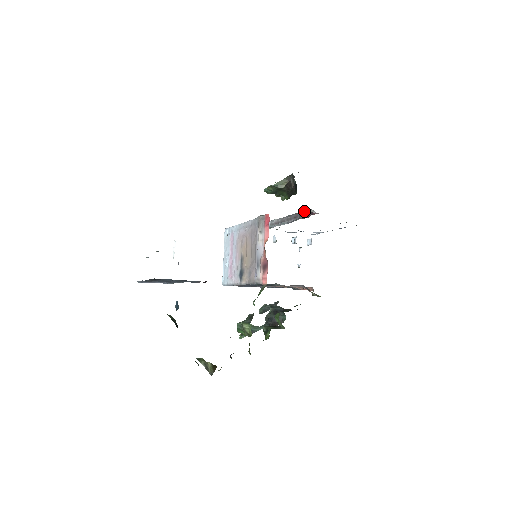
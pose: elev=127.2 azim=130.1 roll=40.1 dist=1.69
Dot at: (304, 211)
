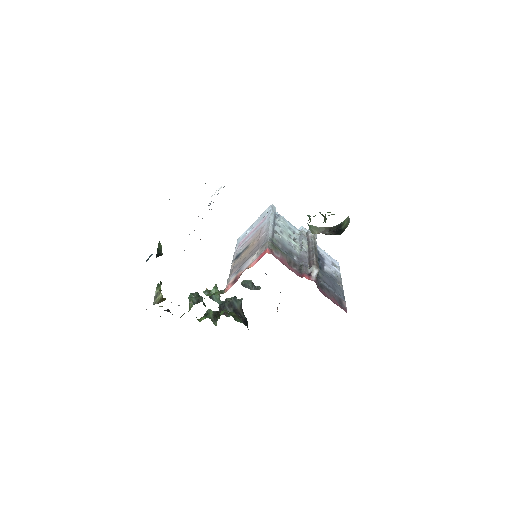
Dot at: (313, 263)
